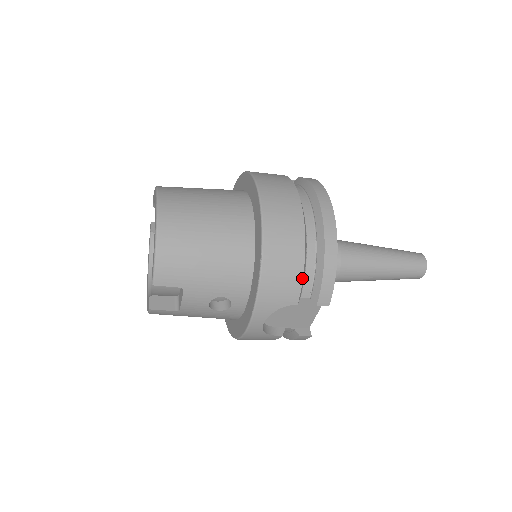
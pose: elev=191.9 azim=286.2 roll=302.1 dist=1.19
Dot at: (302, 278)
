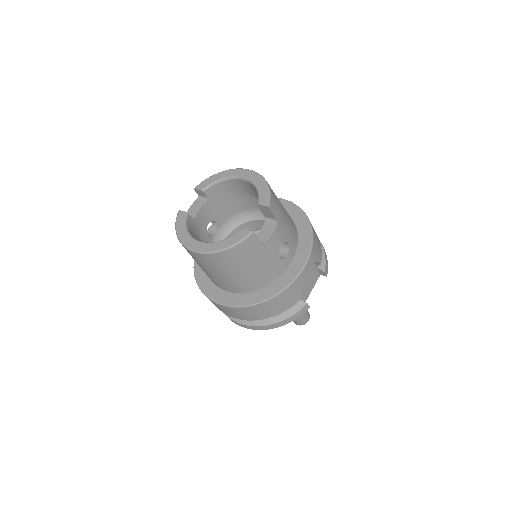
Dot at: occluded
